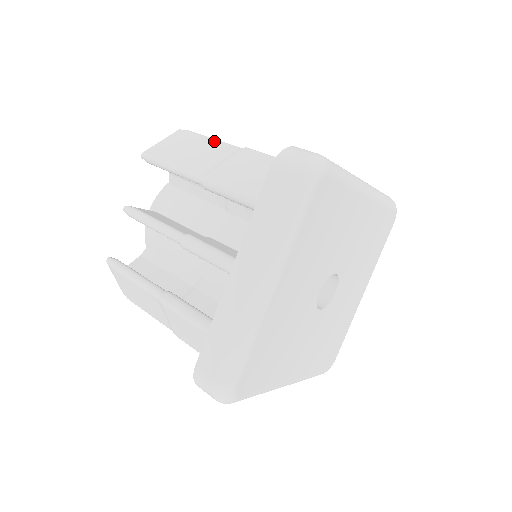
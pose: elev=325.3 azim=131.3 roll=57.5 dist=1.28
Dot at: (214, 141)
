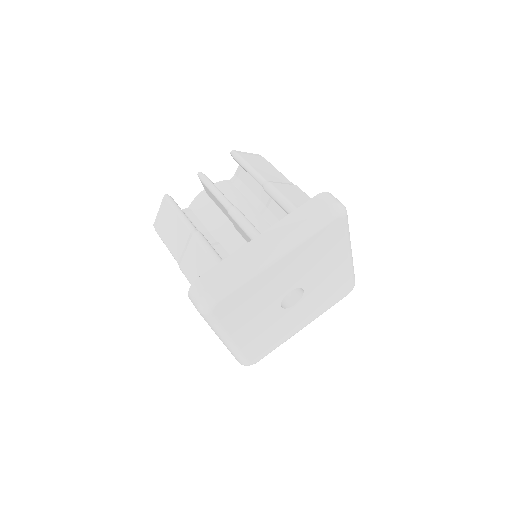
Dot at: (279, 172)
